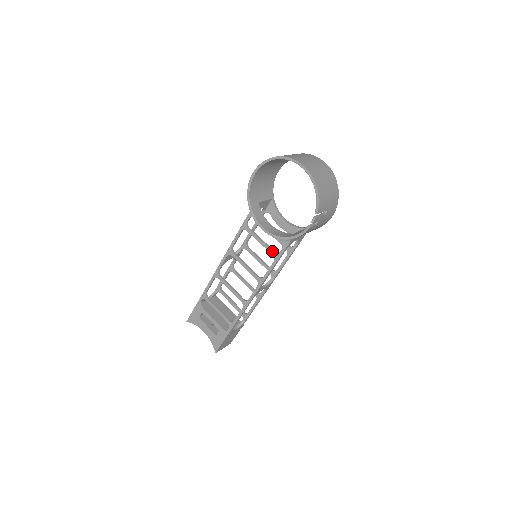
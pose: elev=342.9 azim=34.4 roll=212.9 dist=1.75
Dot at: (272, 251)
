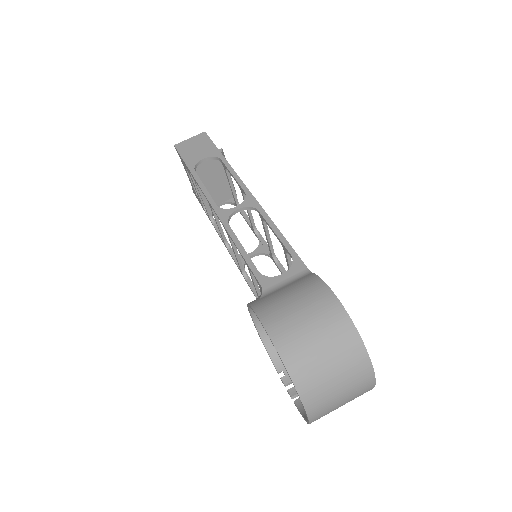
Dot at: occluded
